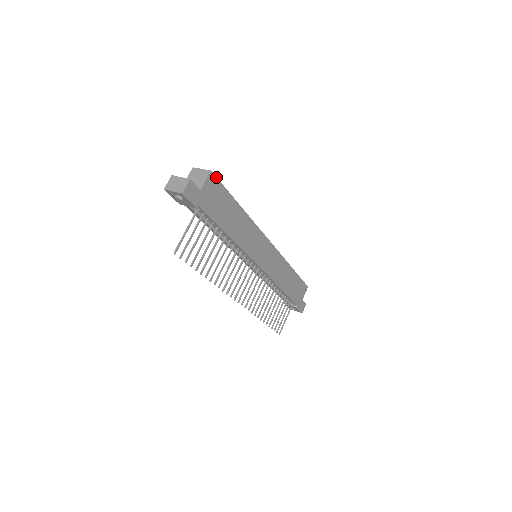
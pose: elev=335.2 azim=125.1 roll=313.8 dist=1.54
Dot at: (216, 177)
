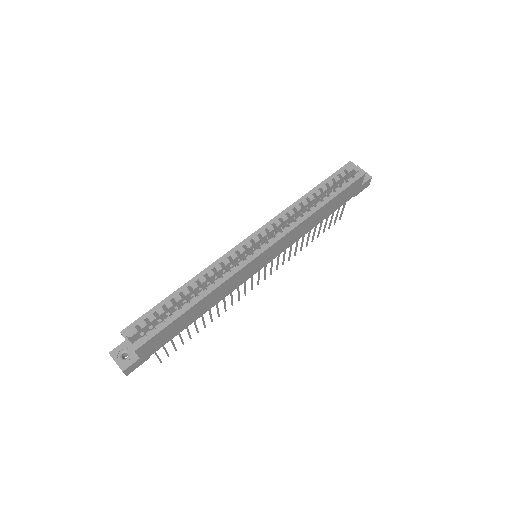
Dot at: (144, 343)
